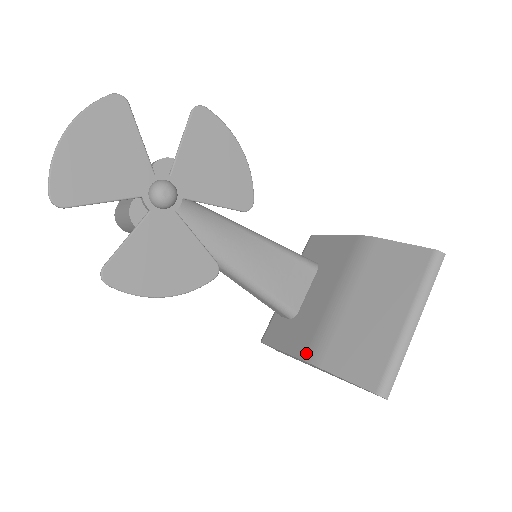
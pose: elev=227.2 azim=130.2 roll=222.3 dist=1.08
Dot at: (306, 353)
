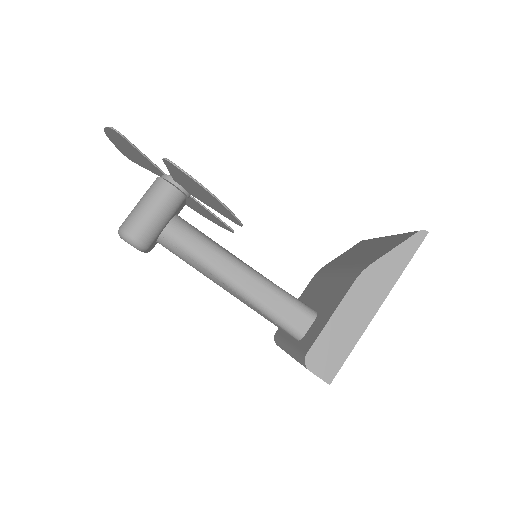
Dot at: (352, 279)
